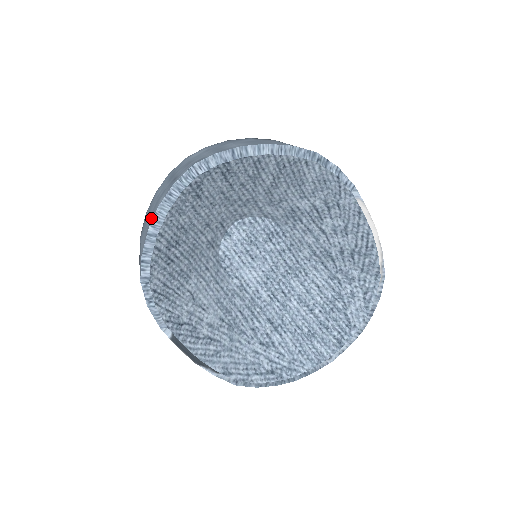
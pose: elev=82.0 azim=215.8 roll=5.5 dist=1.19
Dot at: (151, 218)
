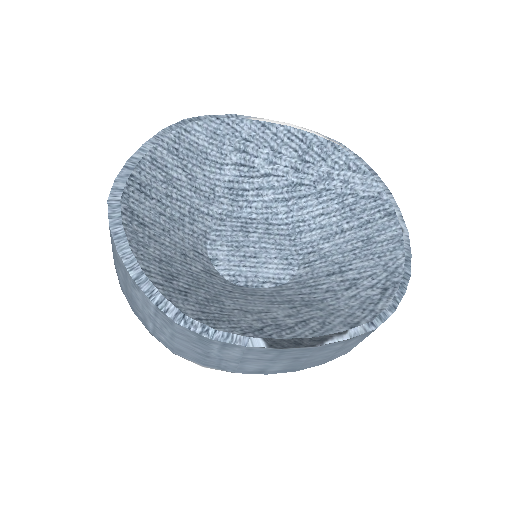
Dot at: (125, 273)
